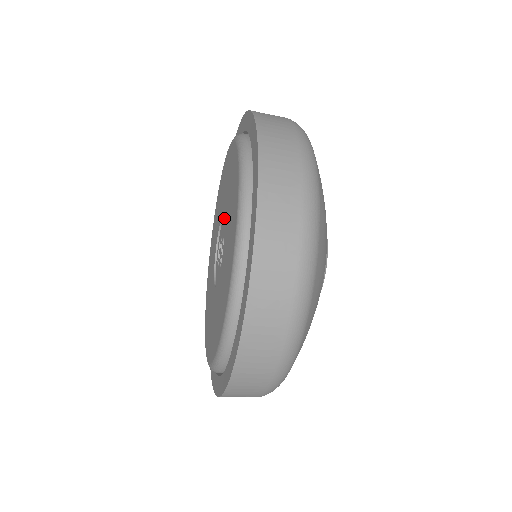
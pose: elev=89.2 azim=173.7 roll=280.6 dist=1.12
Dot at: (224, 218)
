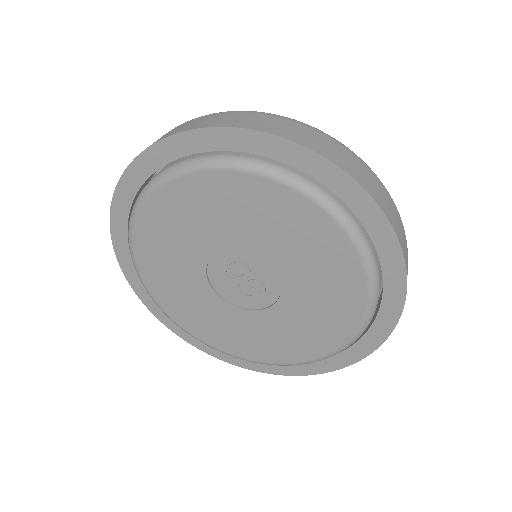
Dot at: (283, 284)
